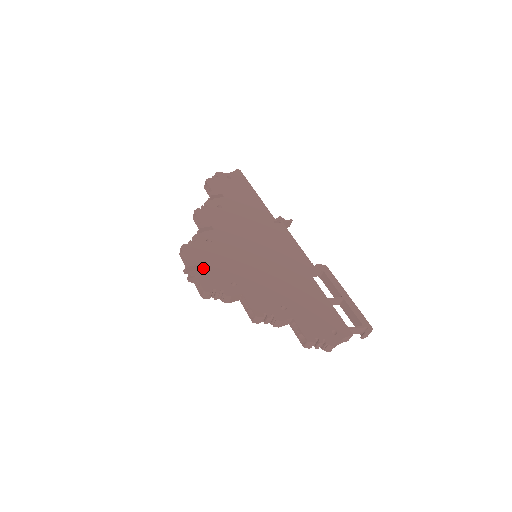
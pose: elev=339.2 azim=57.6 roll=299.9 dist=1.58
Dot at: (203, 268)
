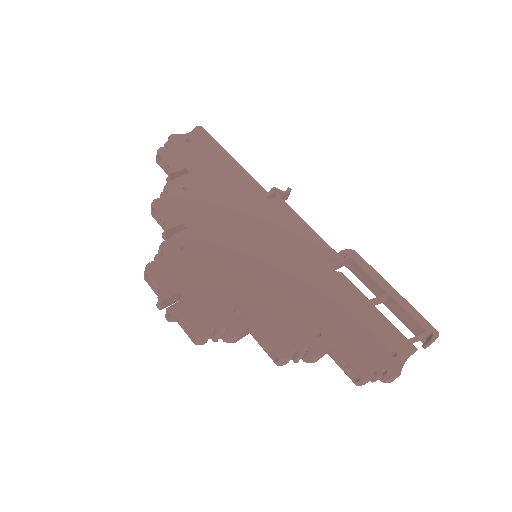
Dot at: (186, 297)
